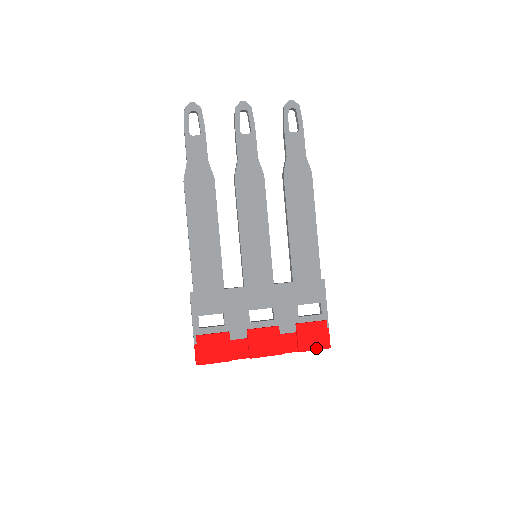
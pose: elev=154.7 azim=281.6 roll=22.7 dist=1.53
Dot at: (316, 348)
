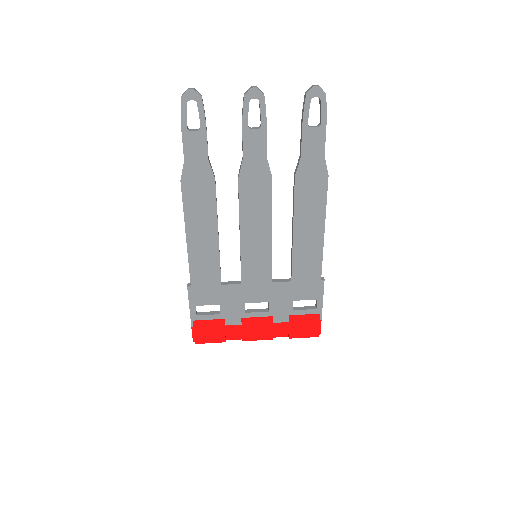
Dot at: (306, 336)
